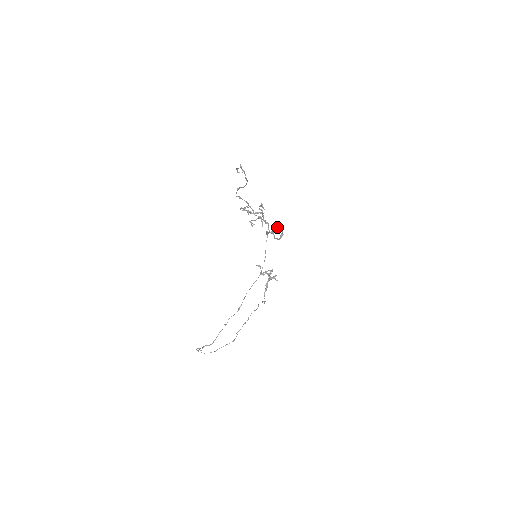
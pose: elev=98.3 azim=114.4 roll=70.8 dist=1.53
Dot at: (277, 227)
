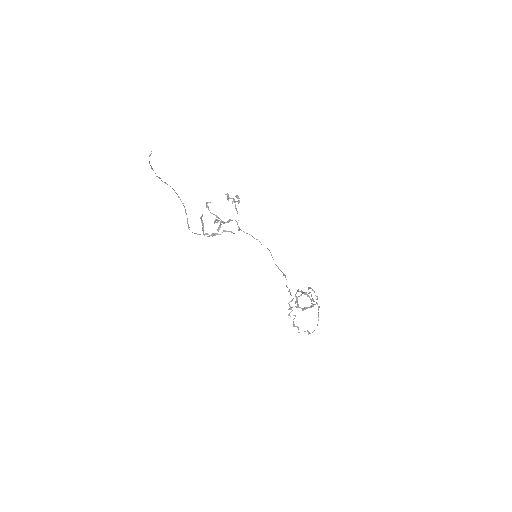
Dot at: occluded
